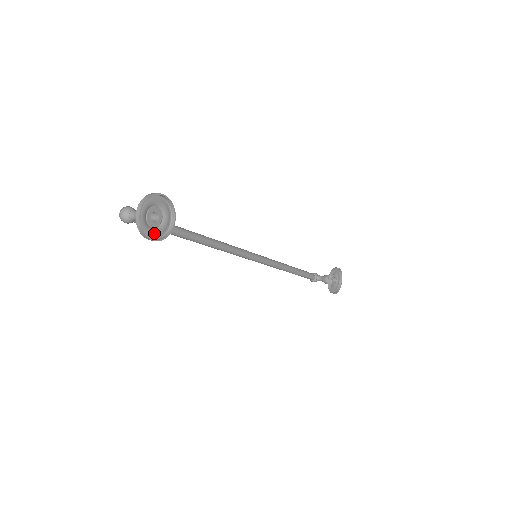
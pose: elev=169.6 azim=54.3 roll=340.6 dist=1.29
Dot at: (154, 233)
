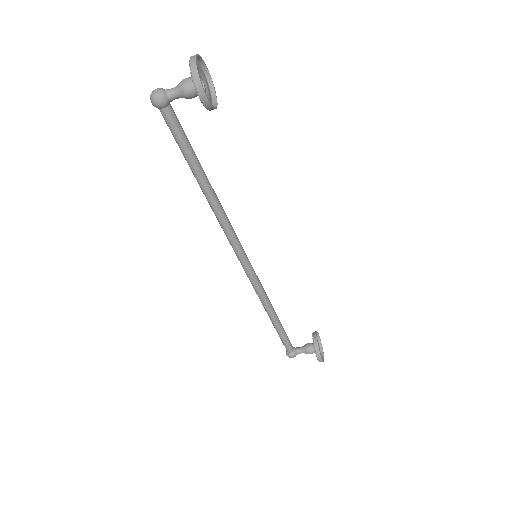
Dot at: (202, 95)
